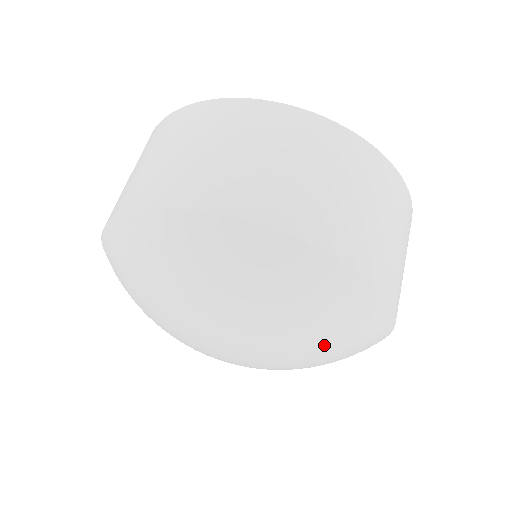
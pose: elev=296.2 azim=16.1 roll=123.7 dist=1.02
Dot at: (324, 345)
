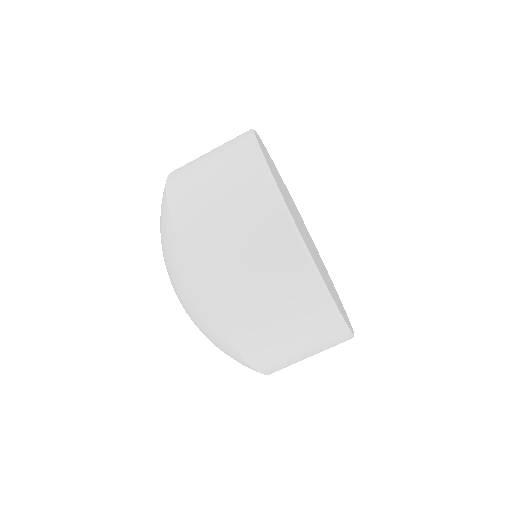
Dot at: occluded
